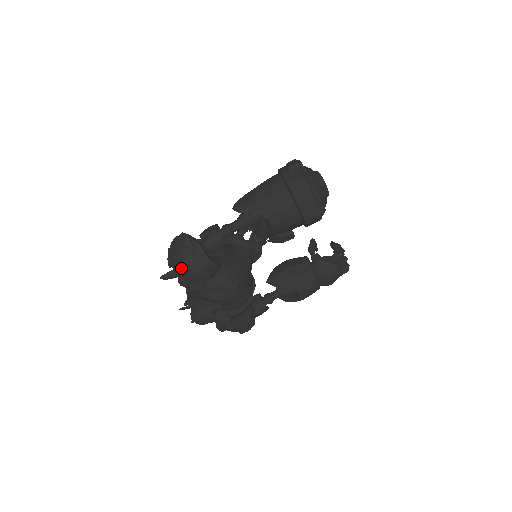
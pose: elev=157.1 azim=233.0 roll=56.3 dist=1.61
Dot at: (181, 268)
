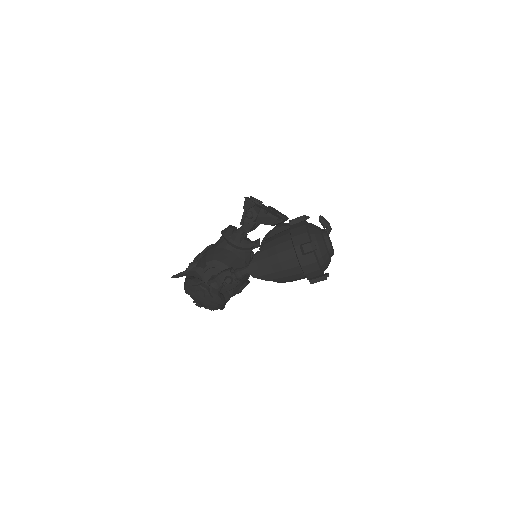
Dot at: (200, 304)
